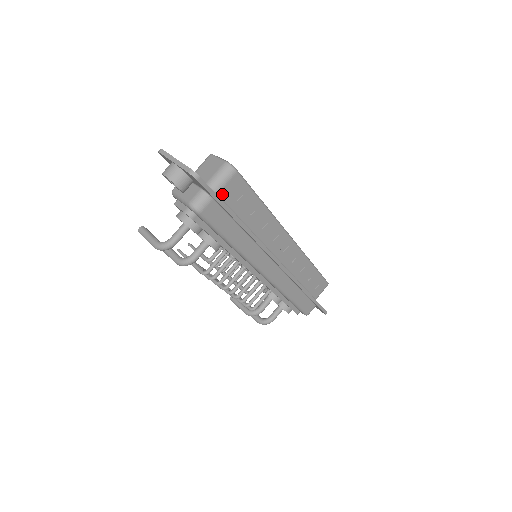
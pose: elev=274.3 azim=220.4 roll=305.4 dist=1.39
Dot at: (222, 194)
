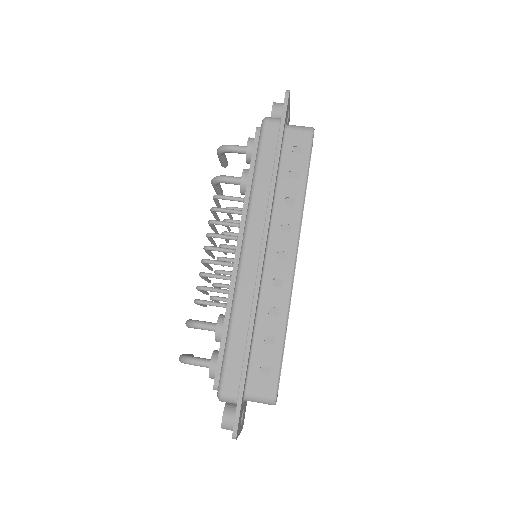
Dot at: (289, 134)
